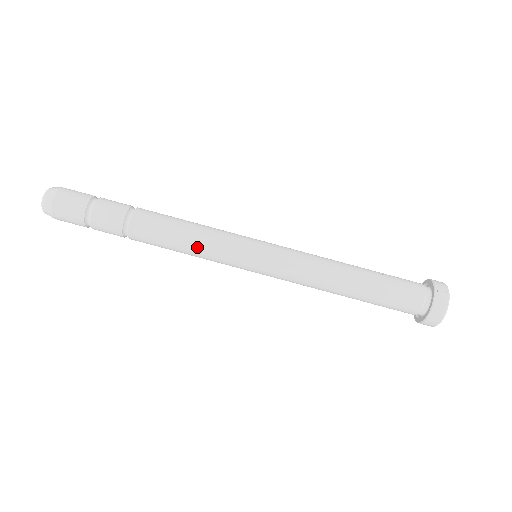
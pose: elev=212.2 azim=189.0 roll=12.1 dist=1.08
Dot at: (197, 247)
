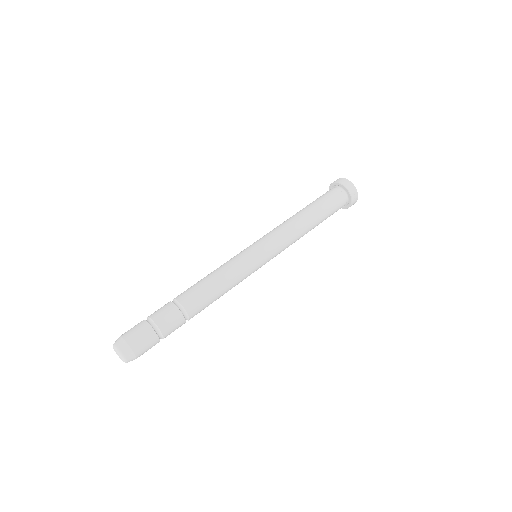
Dot at: occluded
